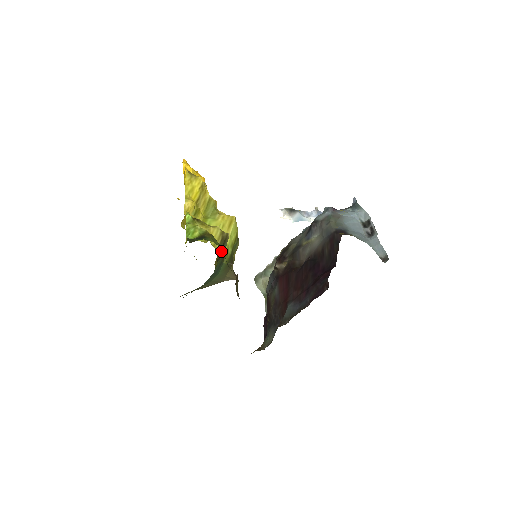
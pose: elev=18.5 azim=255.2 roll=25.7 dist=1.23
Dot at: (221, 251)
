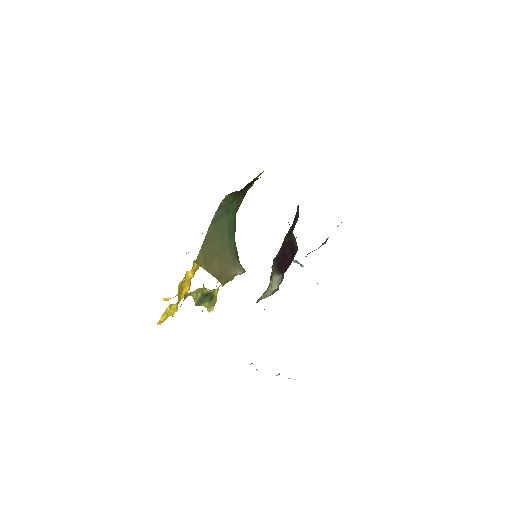
Dot at: occluded
